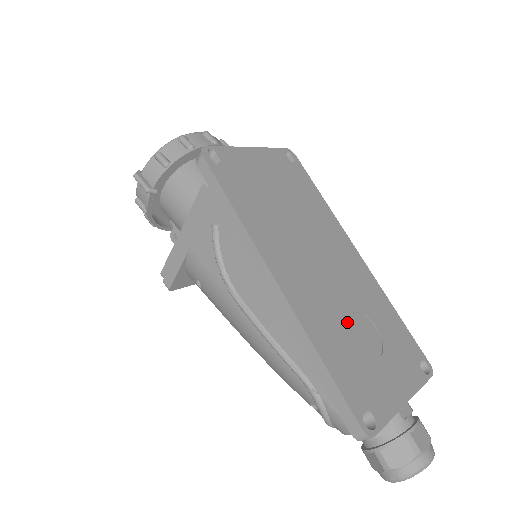
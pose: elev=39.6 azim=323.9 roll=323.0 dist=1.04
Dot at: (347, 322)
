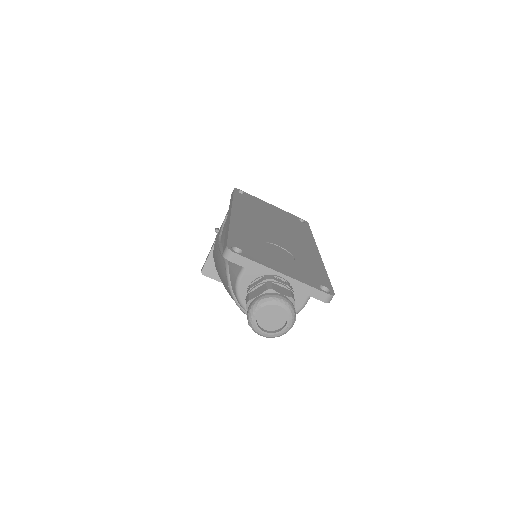
Dot at: (269, 244)
